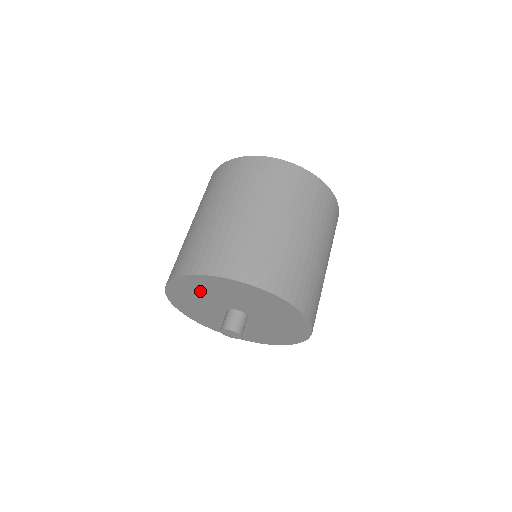
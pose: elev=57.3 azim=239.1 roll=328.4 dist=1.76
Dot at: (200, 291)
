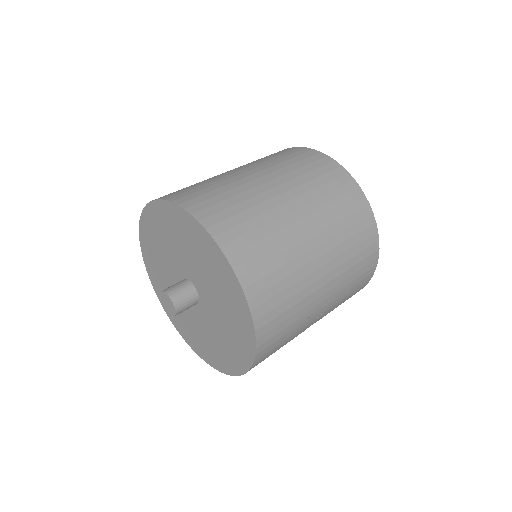
Dot at: (161, 238)
